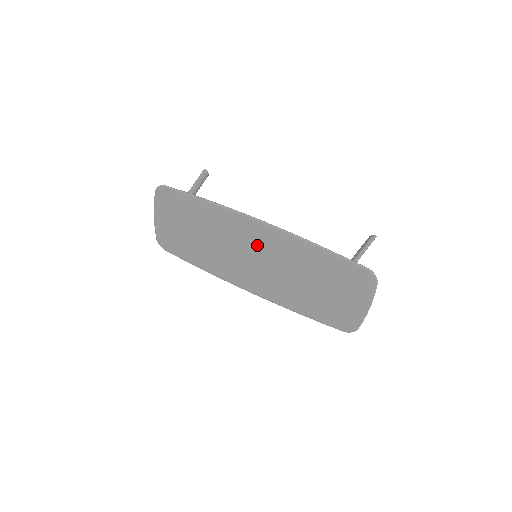
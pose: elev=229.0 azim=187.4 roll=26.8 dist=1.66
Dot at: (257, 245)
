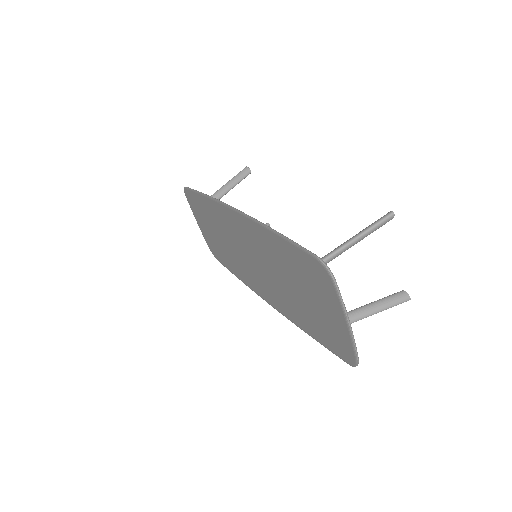
Dot at: (244, 240)
